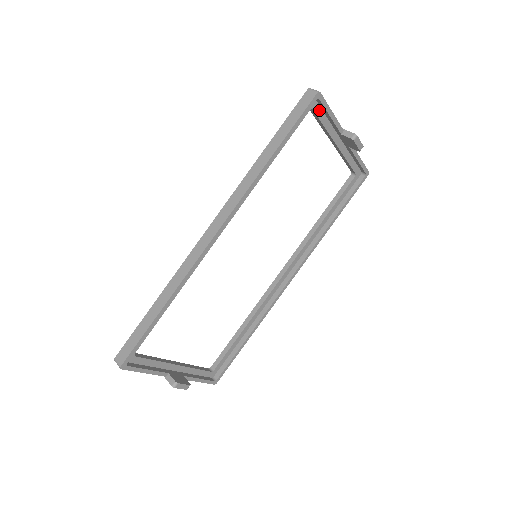
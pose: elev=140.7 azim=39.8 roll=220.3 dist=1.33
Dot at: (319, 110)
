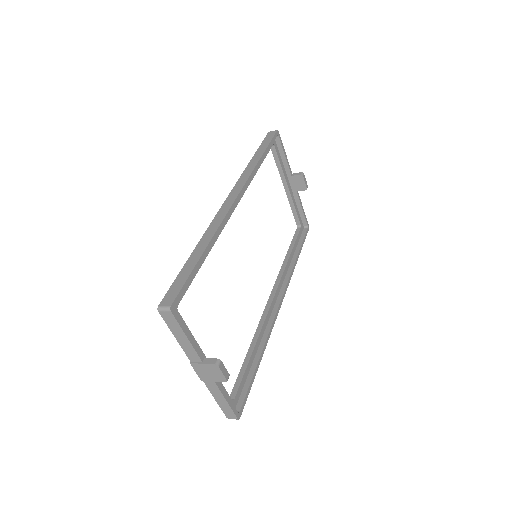
Dot at: (277, 149)
